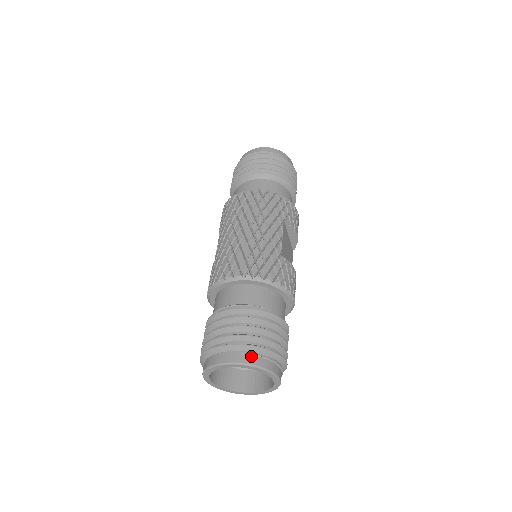
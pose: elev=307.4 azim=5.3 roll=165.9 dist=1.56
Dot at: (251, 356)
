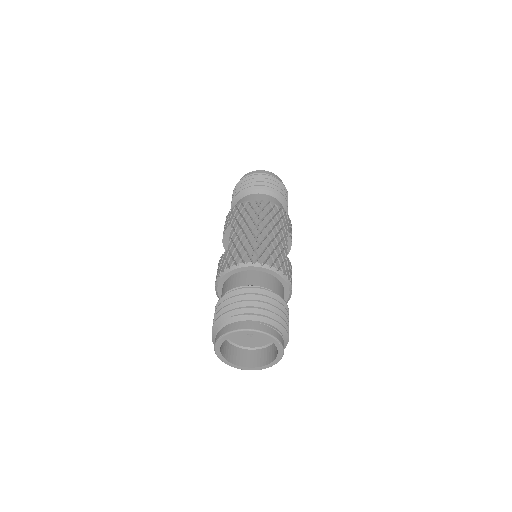
Dot at: (269, 327)
